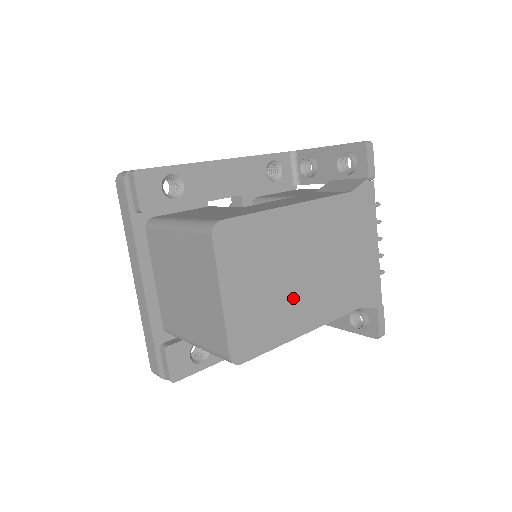
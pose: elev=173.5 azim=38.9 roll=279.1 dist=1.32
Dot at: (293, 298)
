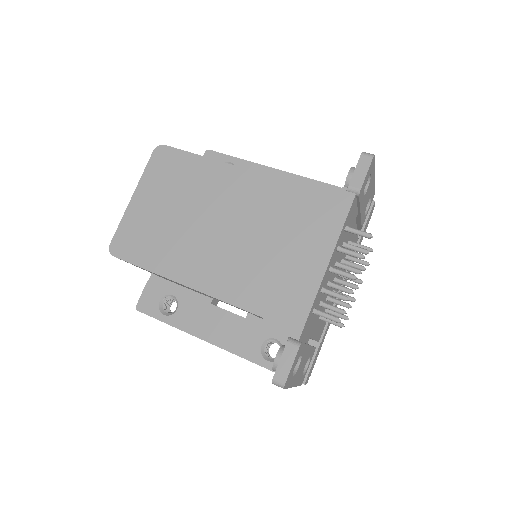
Dot at: (188, 242)
